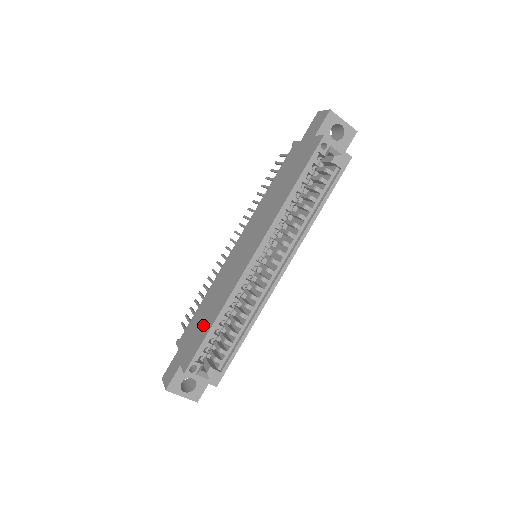
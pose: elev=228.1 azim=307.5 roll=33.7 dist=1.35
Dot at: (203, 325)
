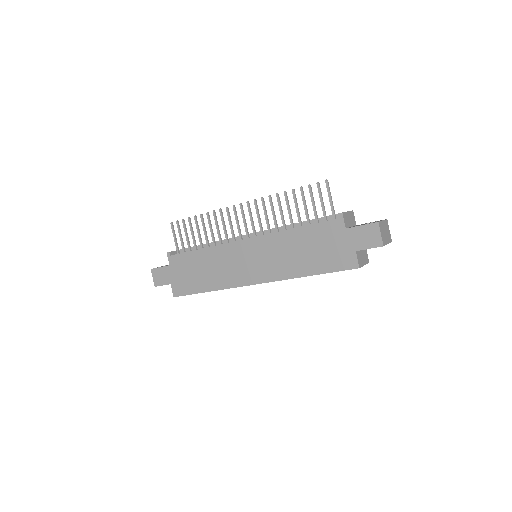
Dot at: (197, 279)
